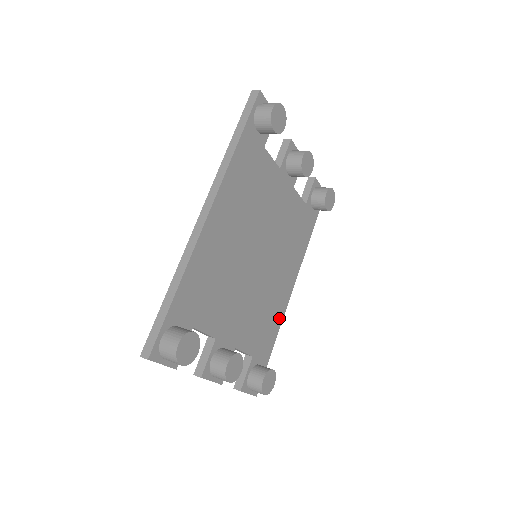
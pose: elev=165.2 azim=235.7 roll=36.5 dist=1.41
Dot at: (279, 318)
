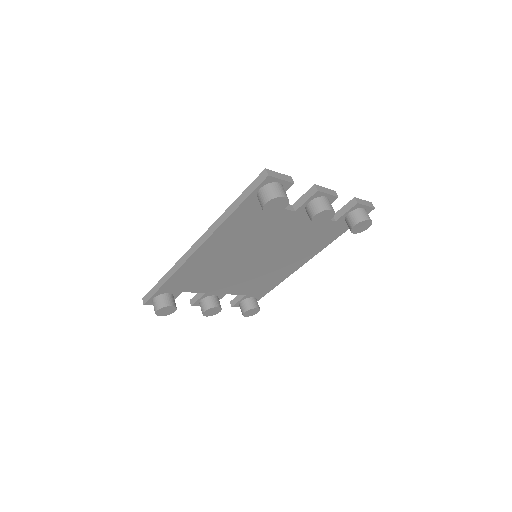
Dot at: (282, 278)
